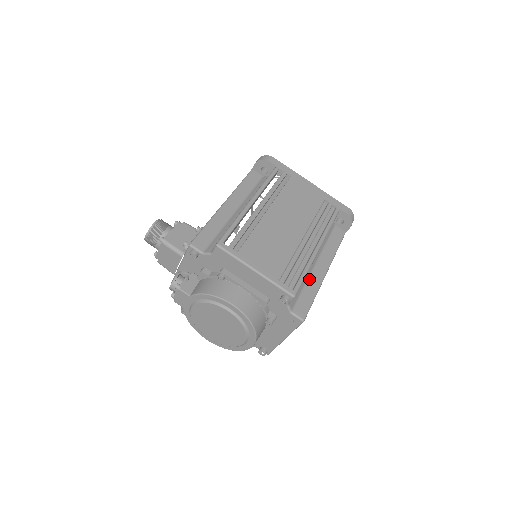
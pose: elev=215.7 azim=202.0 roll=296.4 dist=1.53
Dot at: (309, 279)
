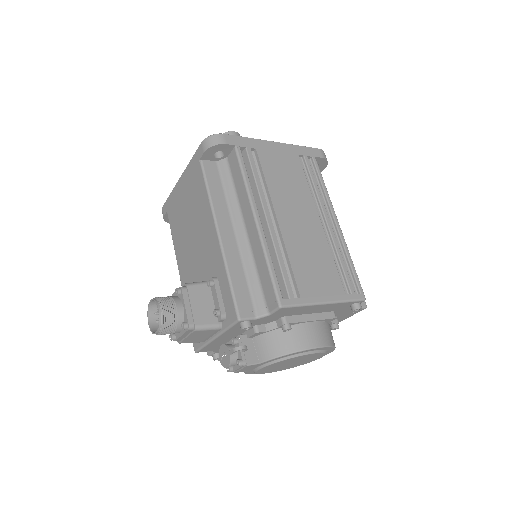
Dot at: occluded
